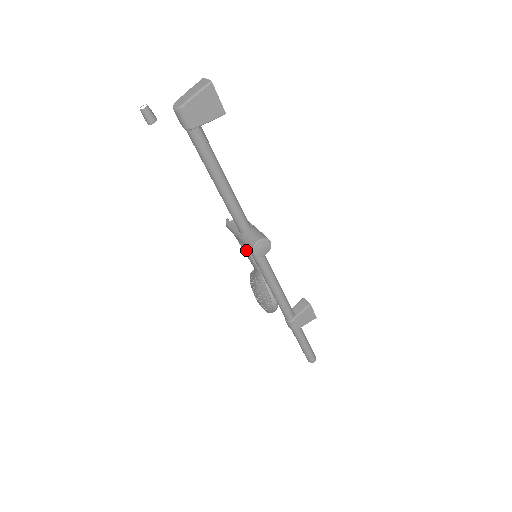
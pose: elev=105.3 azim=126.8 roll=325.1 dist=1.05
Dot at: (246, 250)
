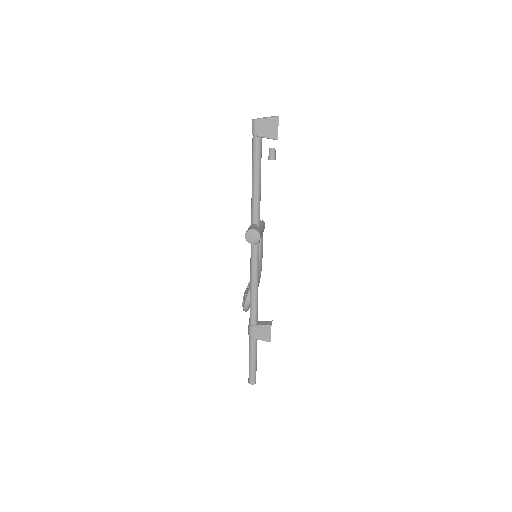
Dot at: occluded
